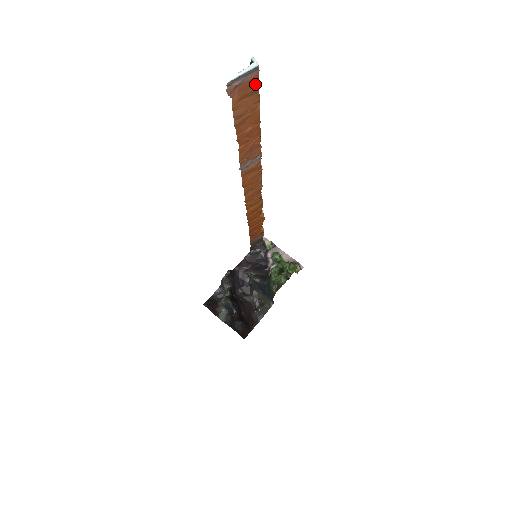
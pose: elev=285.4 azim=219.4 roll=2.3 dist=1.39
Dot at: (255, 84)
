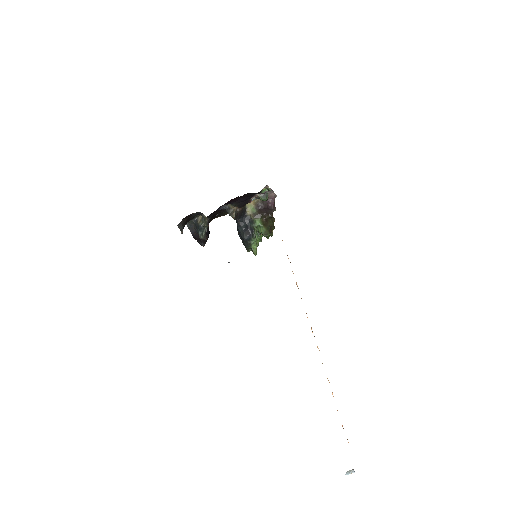
Dot at: occluded
